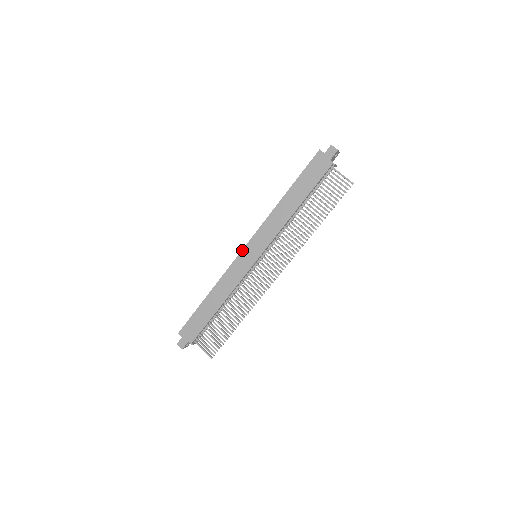
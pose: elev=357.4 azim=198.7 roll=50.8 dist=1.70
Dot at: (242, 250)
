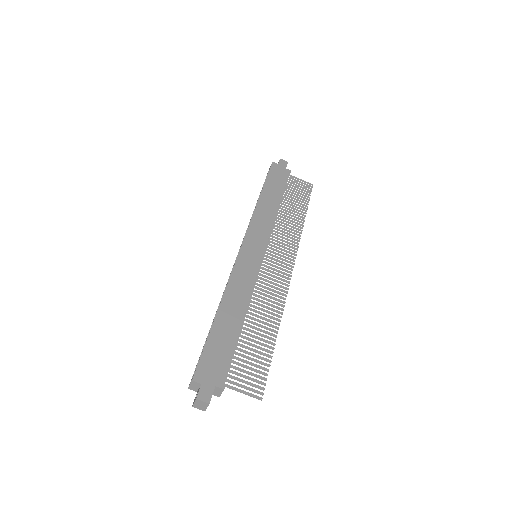
Dot at: (241, 248)
